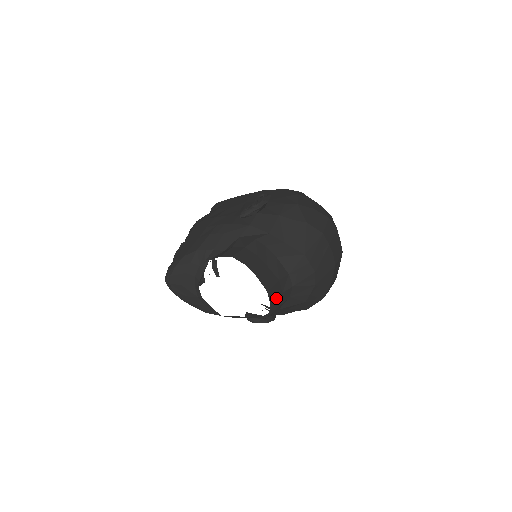
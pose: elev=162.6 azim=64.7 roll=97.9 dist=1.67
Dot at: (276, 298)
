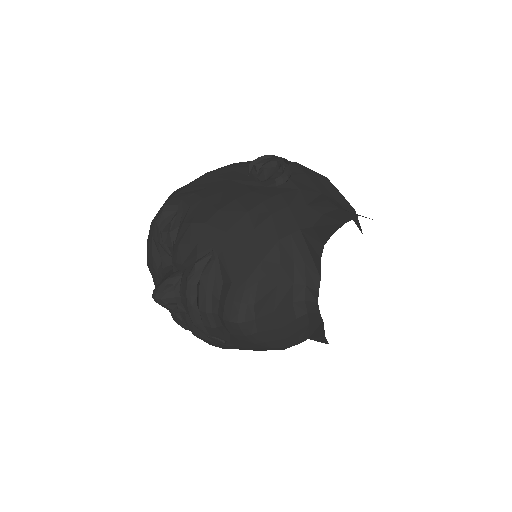
Dot at: occluded
